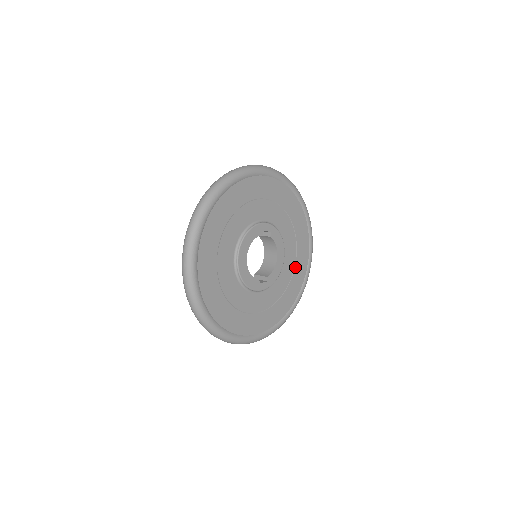
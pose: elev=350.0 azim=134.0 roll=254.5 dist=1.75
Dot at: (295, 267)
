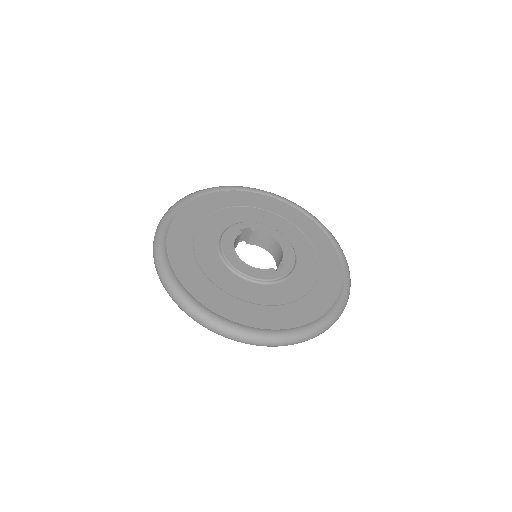
Dot at: (310, 241)
